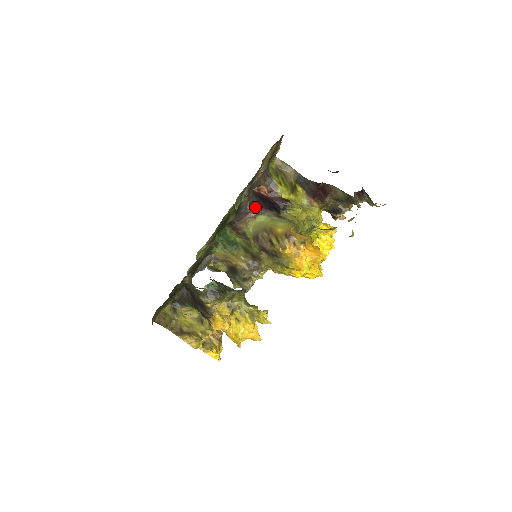
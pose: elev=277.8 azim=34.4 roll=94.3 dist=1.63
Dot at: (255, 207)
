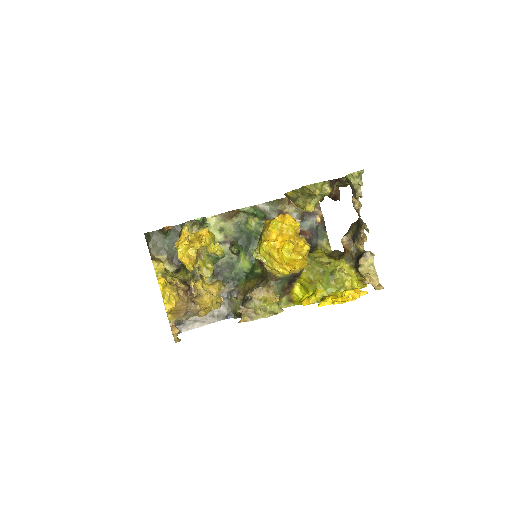
Dot at: occluded
